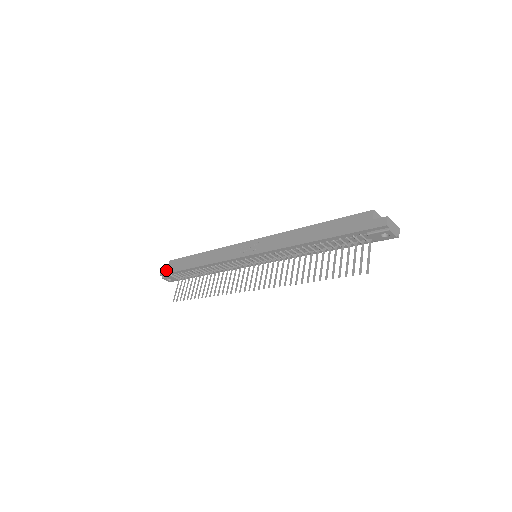
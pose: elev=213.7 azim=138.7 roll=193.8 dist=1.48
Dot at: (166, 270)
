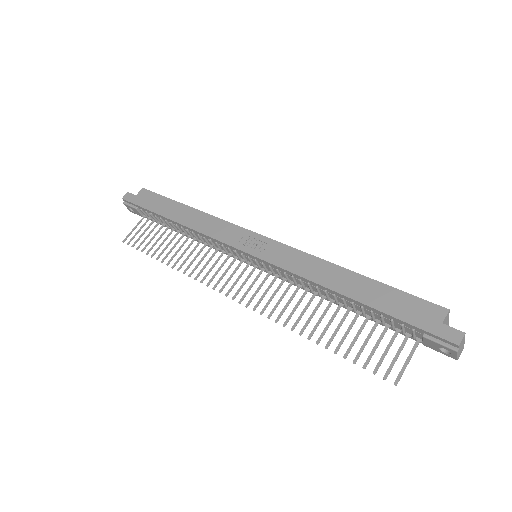
Dot at: (133, 198)
